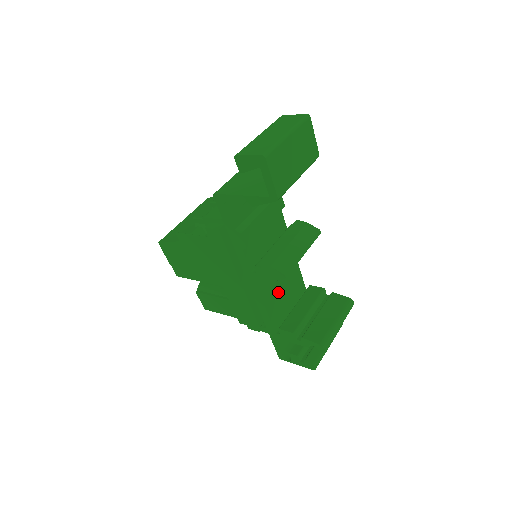
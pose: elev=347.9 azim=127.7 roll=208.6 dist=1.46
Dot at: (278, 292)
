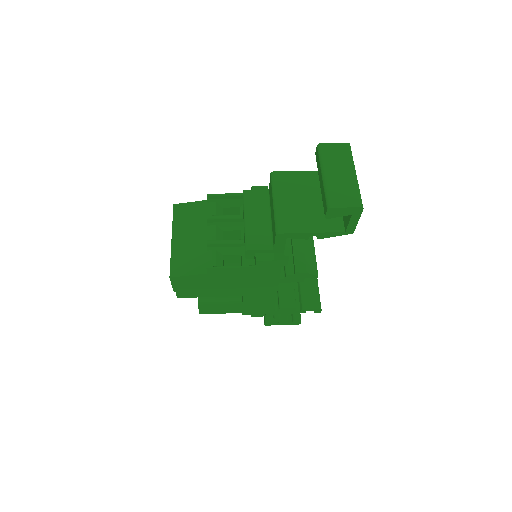
Dot at: occluded
